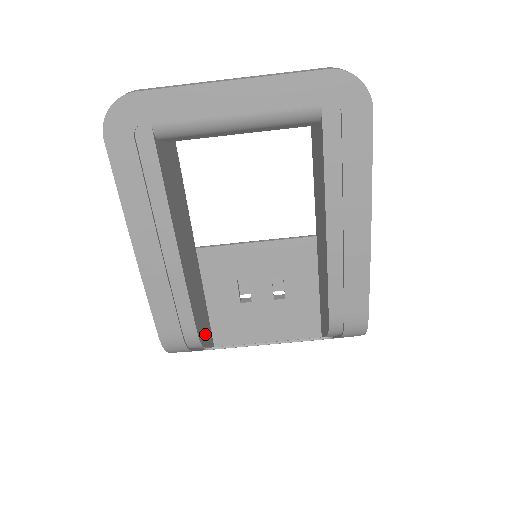
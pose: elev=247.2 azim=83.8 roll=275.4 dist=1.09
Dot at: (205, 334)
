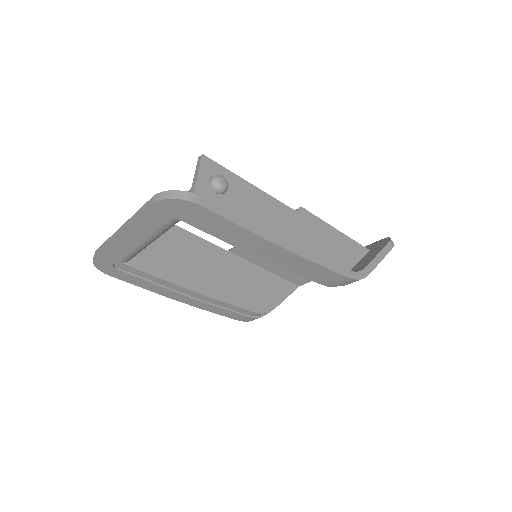
Dot at: (274, 297)
